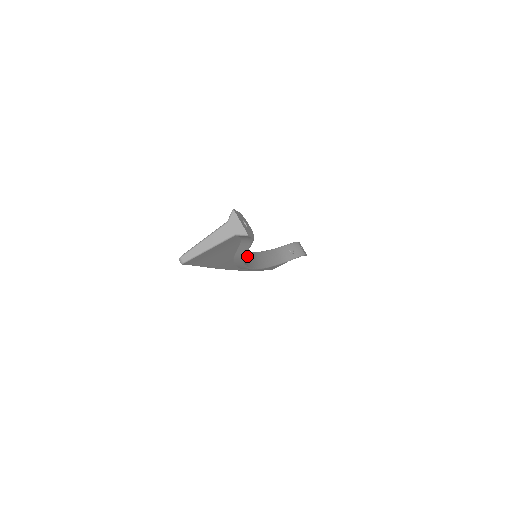
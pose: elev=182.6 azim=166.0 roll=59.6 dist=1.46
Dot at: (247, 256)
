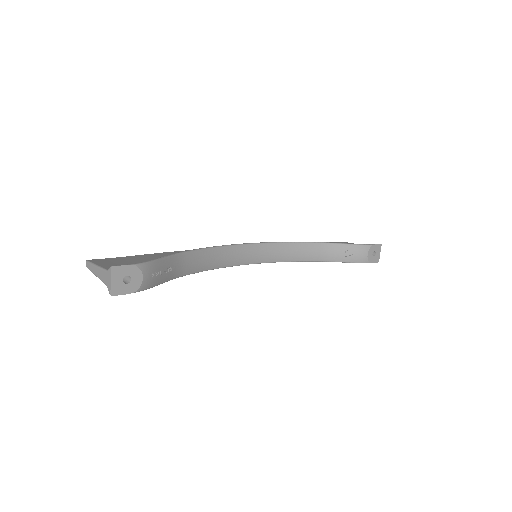
Dot at: (246, 251)
